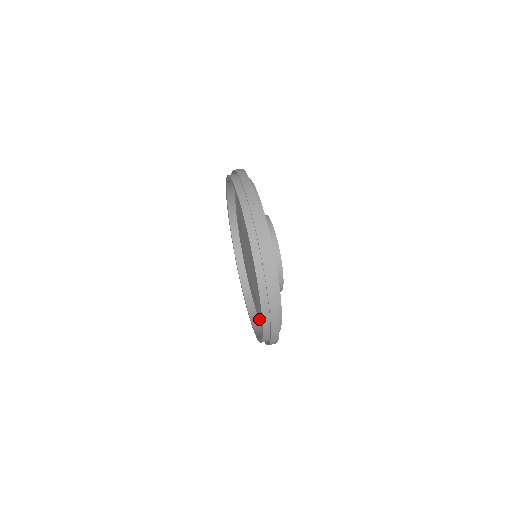
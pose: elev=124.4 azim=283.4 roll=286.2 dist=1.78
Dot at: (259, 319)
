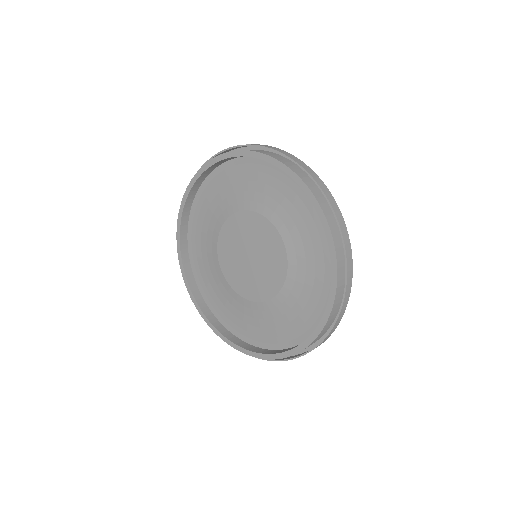
Dot at: occluded
